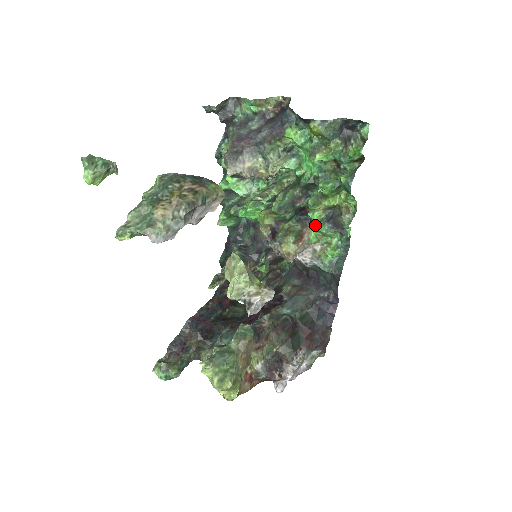
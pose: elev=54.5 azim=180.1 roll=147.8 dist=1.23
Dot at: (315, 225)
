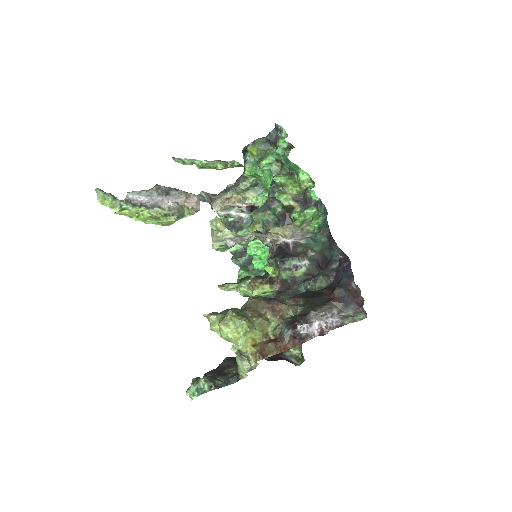
Dot at: (297, 218)
